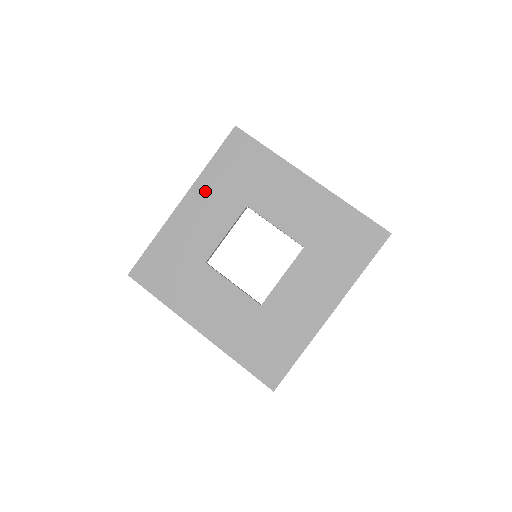
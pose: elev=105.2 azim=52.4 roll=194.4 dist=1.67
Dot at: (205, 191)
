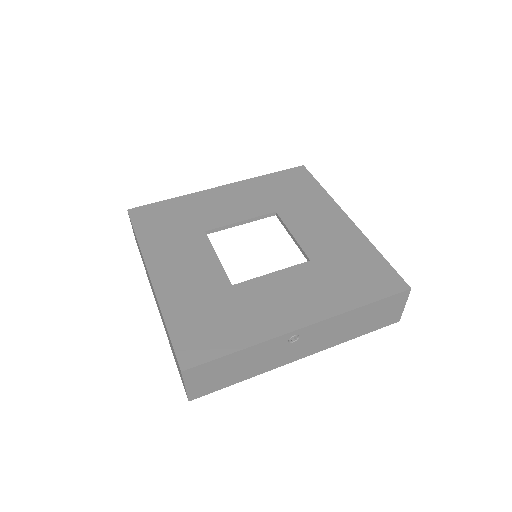
Dot at: (246, 189)
